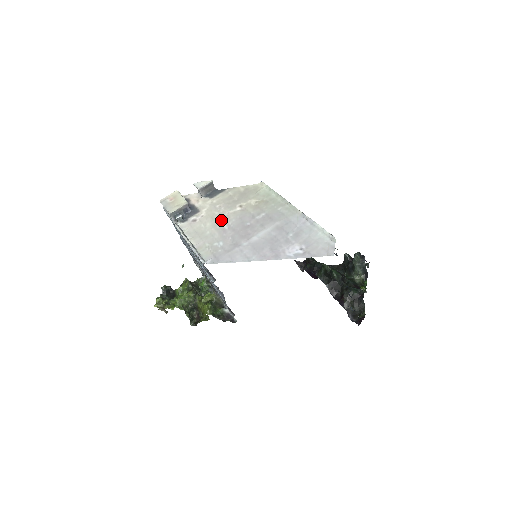
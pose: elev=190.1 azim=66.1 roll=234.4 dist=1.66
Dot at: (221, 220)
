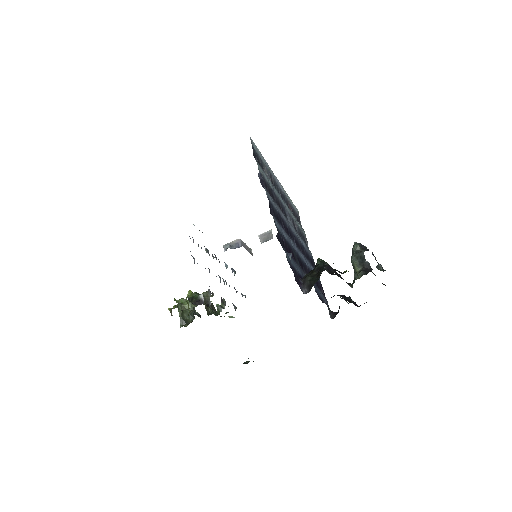
Dot at: occluded
